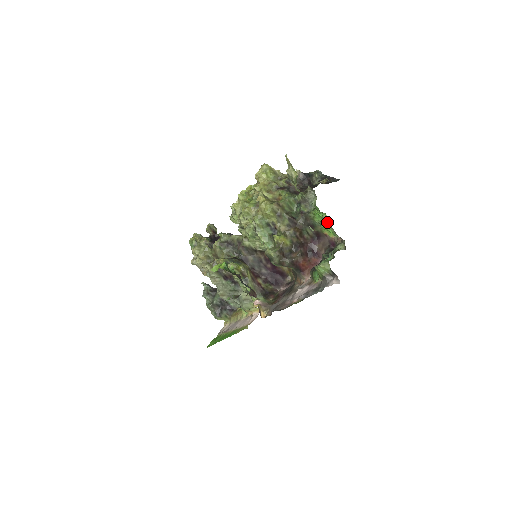
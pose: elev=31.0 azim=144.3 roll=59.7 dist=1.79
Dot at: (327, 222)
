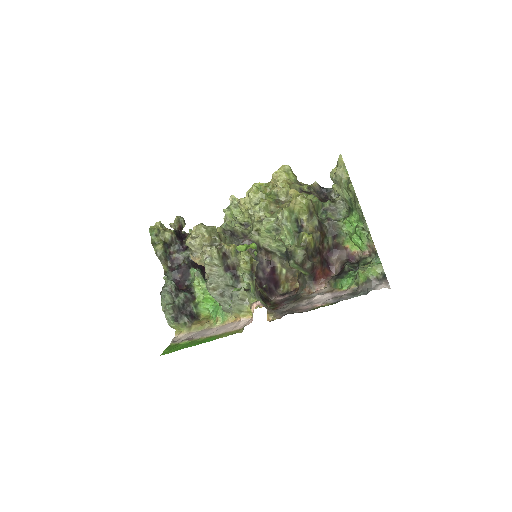
Dot at: (365, 231)
